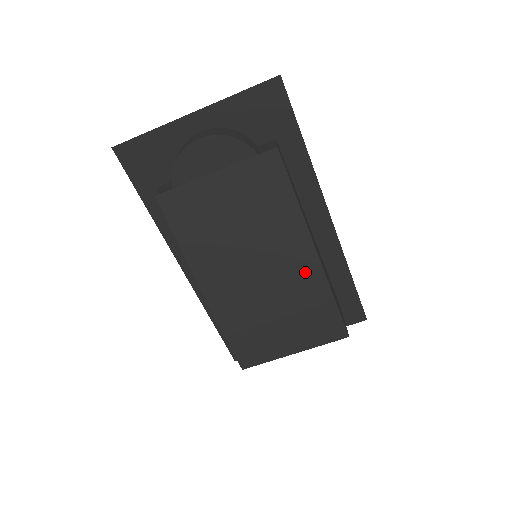
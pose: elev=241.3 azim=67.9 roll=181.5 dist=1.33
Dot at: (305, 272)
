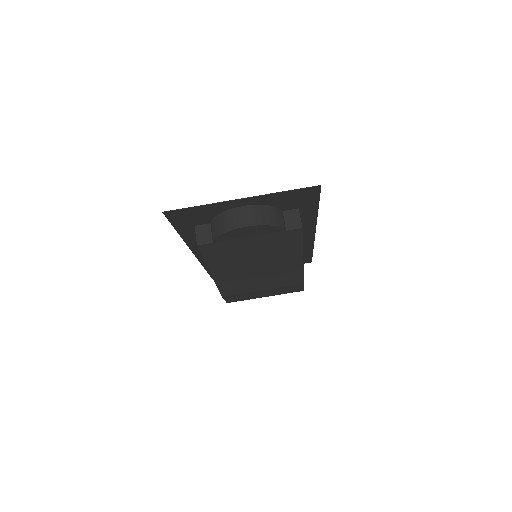
Dot at: (291, 274)
